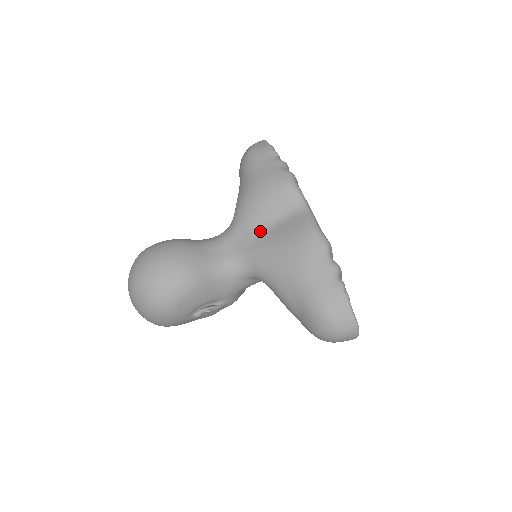
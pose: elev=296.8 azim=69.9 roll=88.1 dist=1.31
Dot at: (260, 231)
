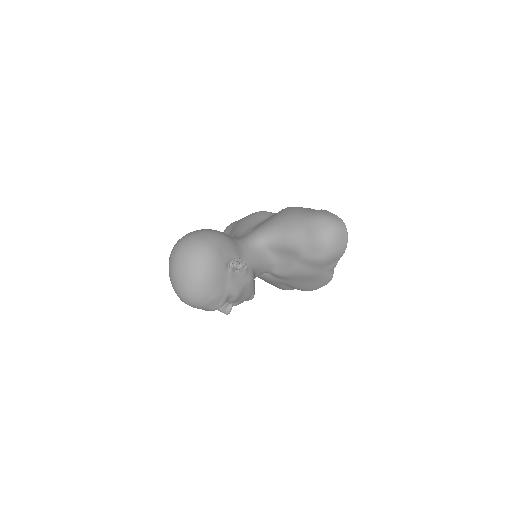
Dot at: (256, 226)
